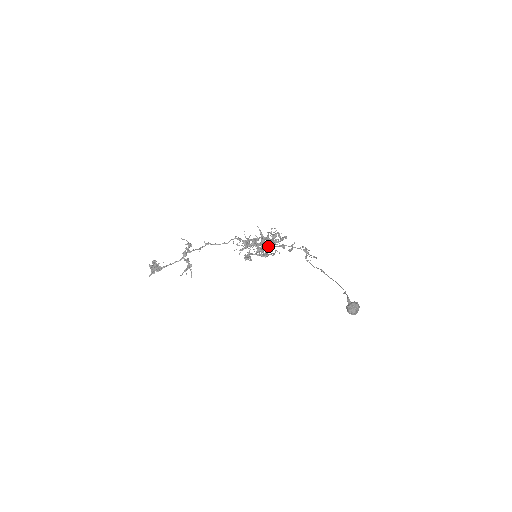
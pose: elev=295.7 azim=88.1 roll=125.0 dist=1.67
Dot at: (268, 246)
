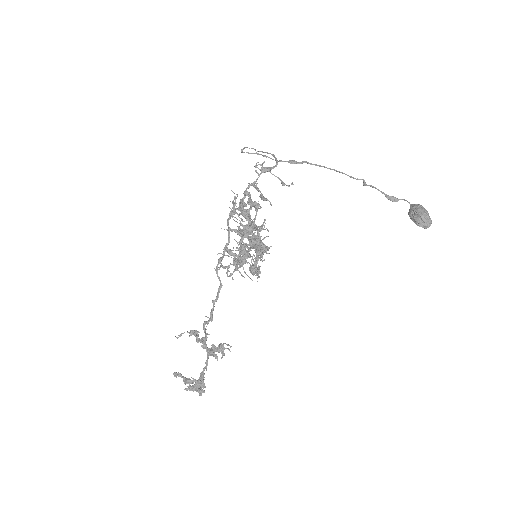
Dot at: (251, 230)
